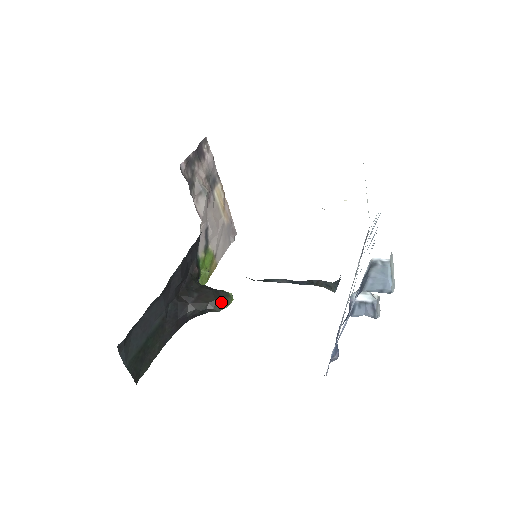
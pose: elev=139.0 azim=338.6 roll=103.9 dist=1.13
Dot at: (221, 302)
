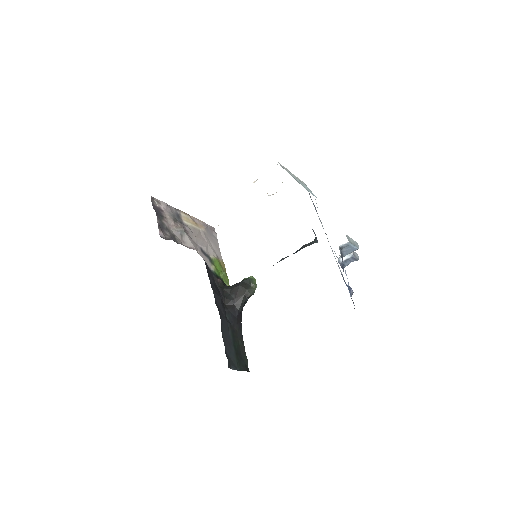
Dot at: (251, 287)
